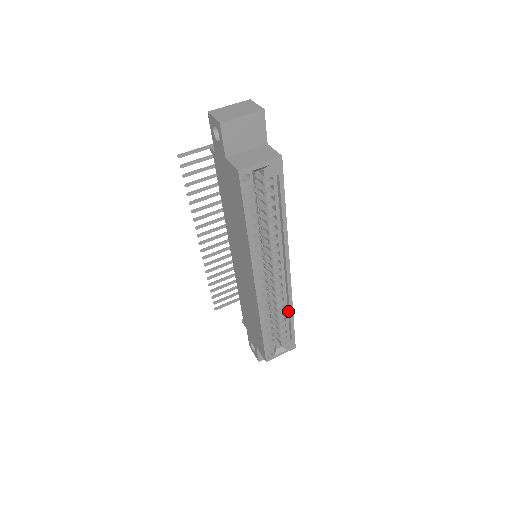
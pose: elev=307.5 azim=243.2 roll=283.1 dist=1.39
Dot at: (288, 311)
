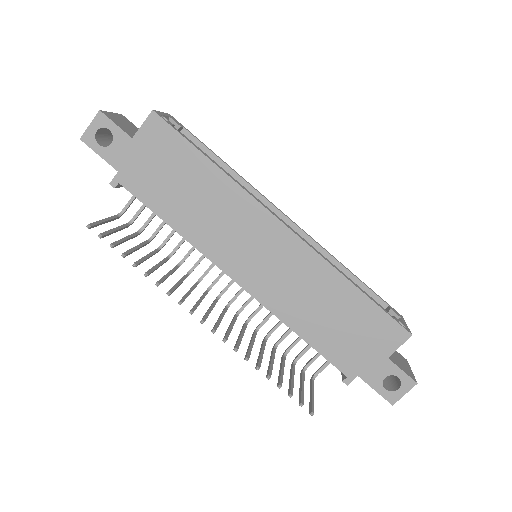
Dot at: (342, 271)
